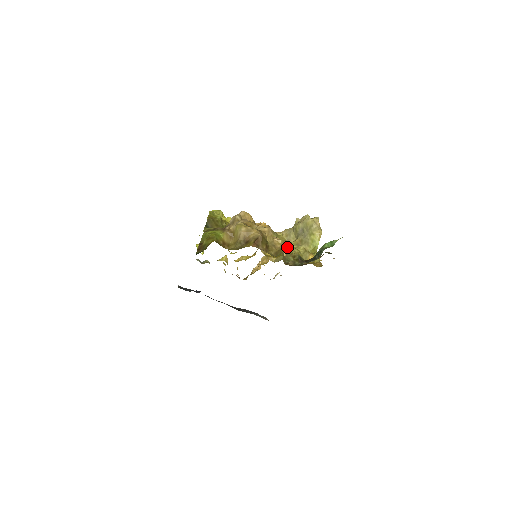
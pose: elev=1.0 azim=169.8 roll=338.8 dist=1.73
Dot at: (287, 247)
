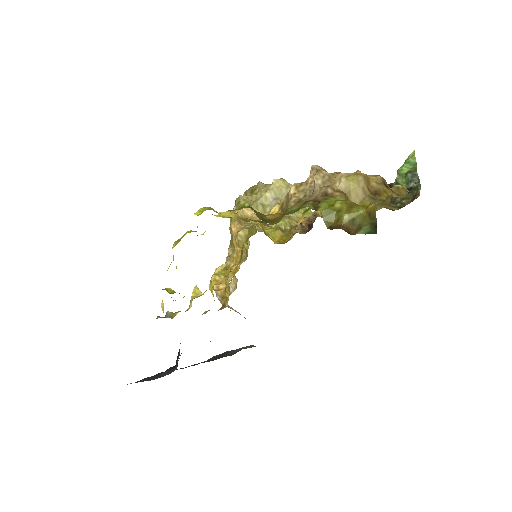
Dot at: occluded
